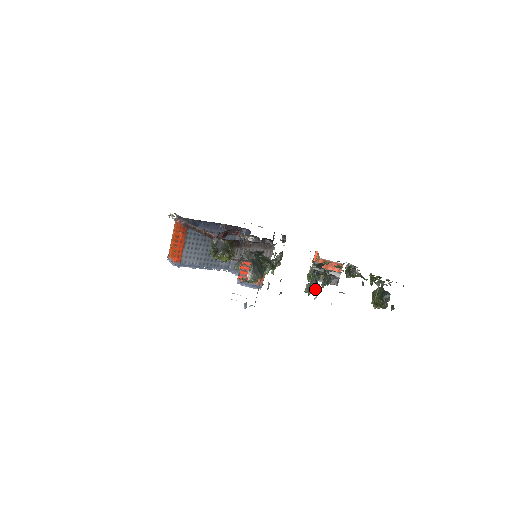
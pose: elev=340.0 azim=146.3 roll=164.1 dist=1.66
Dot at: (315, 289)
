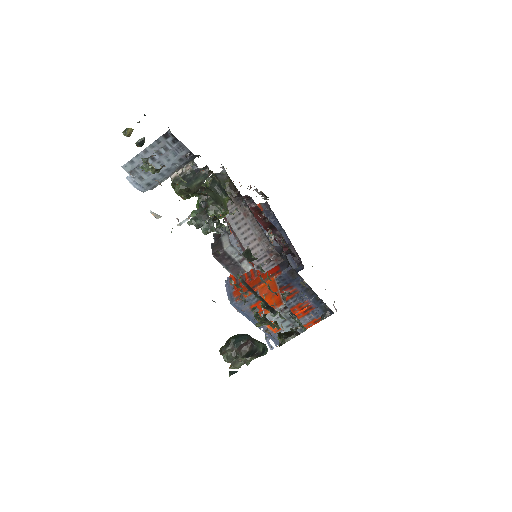
Dot at: (148, 159)
